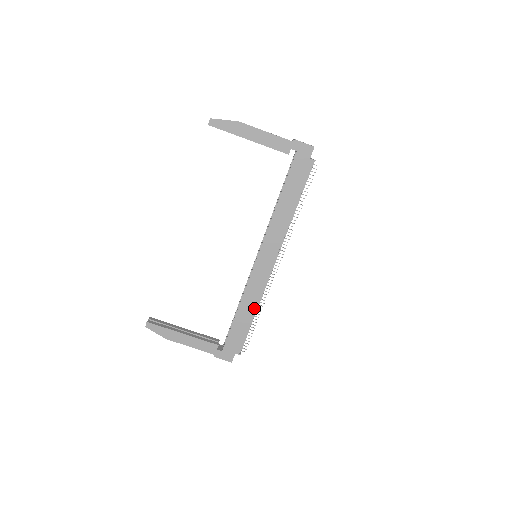
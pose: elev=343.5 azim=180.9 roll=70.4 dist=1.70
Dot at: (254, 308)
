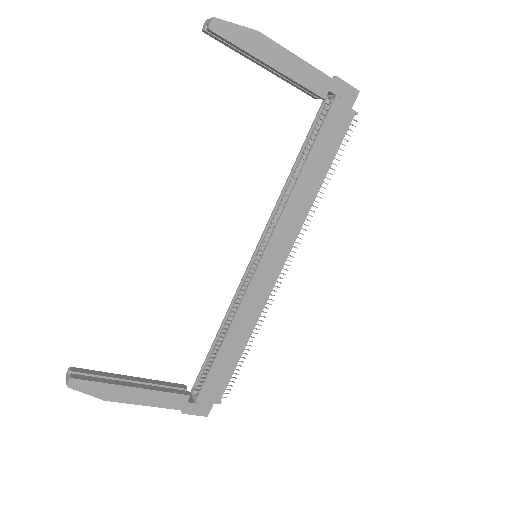
Dot at: (248, 334)
